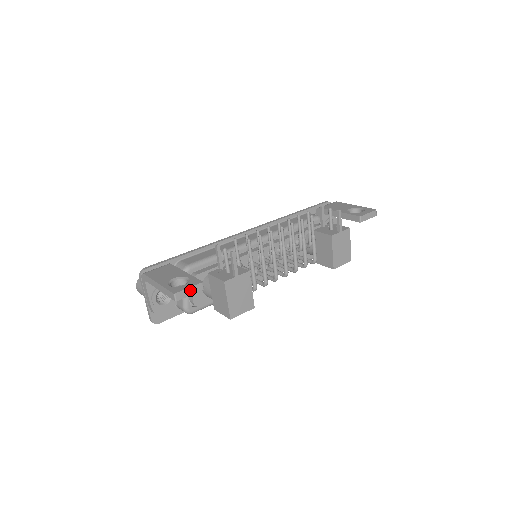
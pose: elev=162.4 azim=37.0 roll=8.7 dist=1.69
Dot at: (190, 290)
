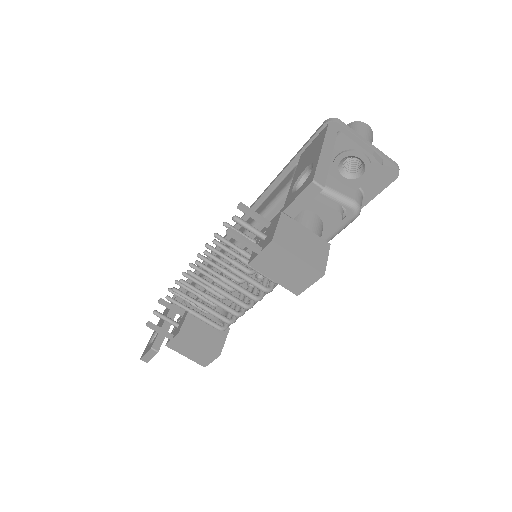
Dot at: (148, 355)
